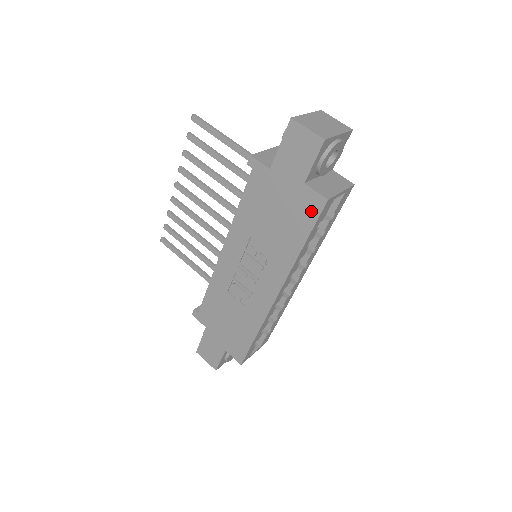
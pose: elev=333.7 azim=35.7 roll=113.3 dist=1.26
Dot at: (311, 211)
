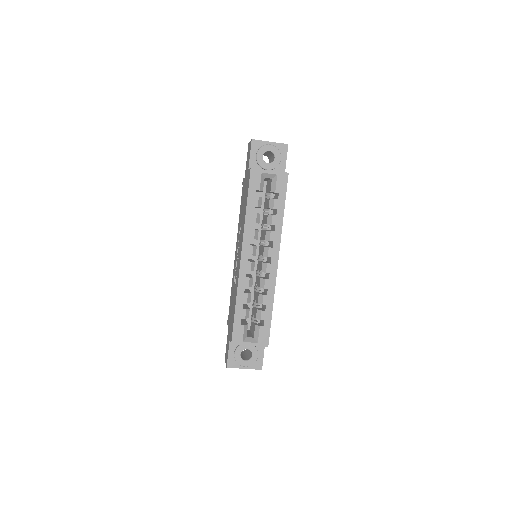
Dot at: (248, 182)
